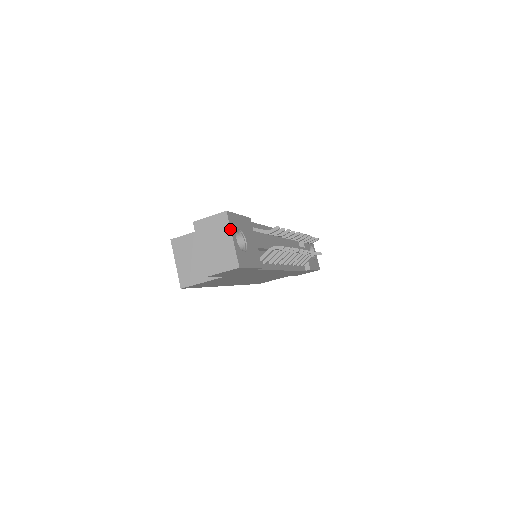
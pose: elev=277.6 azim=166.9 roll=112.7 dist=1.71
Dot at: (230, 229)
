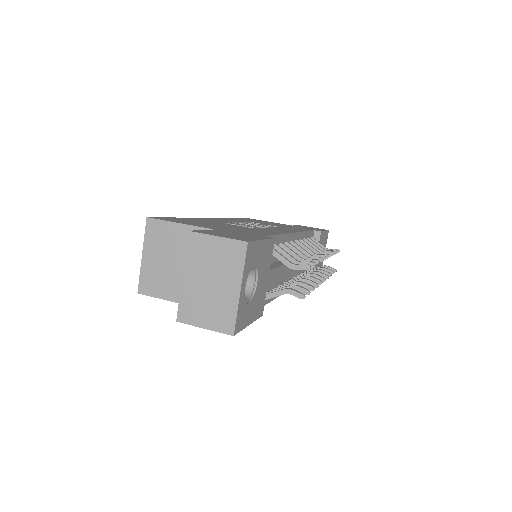
Dot at: (242, 273)
